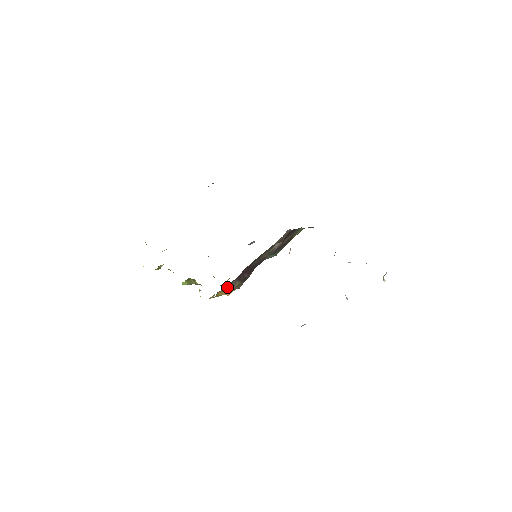
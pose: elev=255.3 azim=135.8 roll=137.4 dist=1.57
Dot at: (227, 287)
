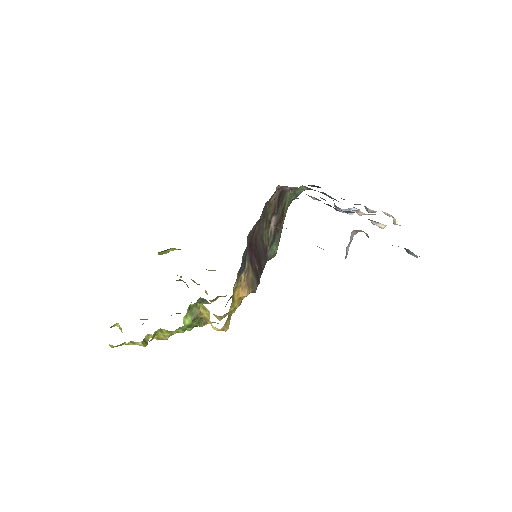
Dot at: (242, 267)
